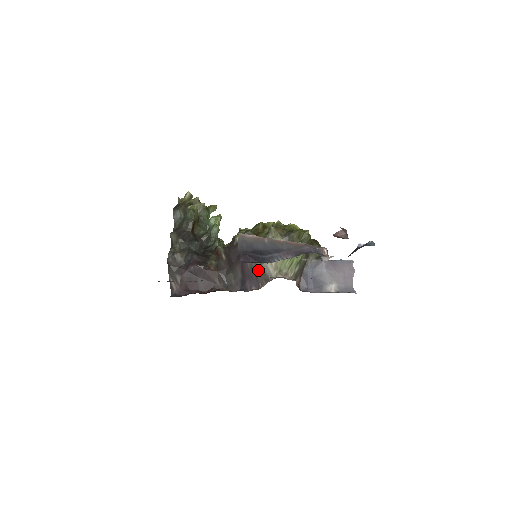
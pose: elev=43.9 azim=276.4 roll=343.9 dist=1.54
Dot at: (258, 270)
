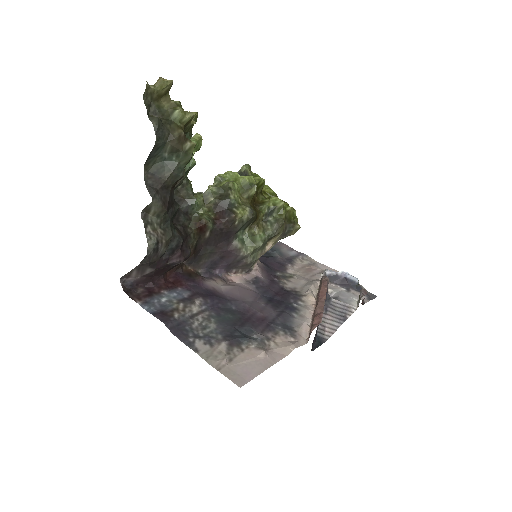
Dot at: (245, 264)
